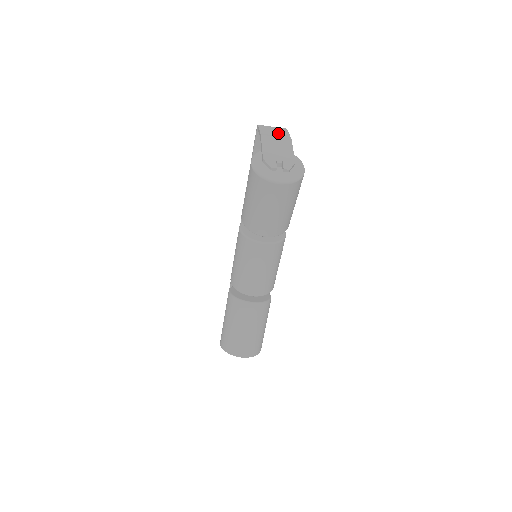
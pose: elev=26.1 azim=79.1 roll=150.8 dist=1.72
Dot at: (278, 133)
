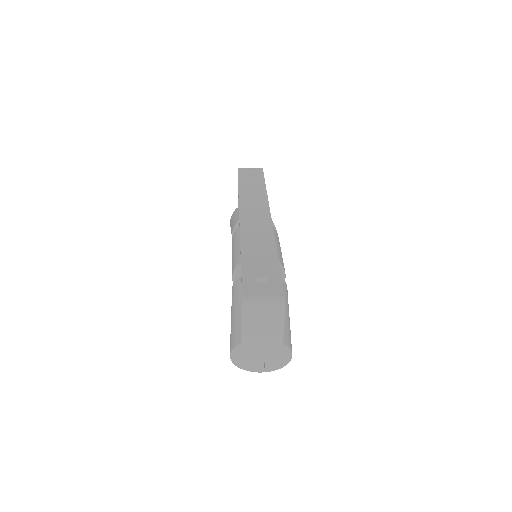
Dot at: (268, 326)
